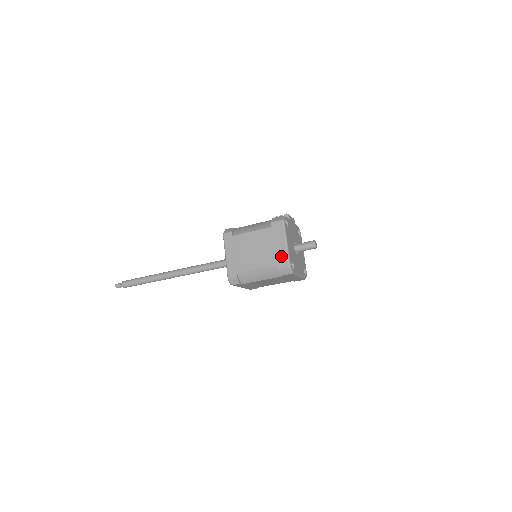
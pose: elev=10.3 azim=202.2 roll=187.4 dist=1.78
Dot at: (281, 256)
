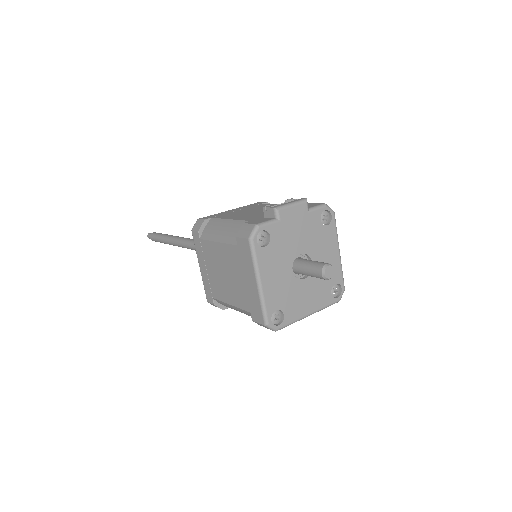
Dot at: (254, 302)
